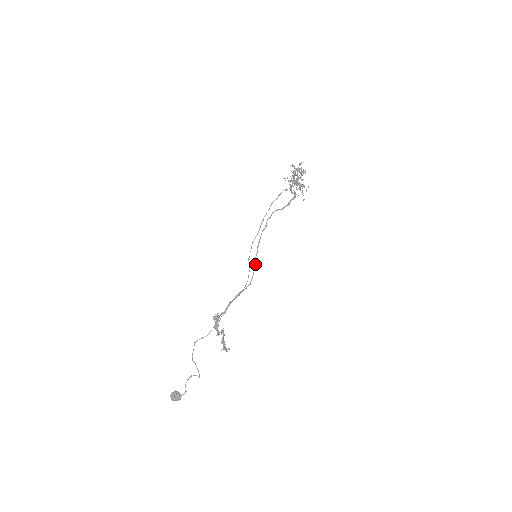
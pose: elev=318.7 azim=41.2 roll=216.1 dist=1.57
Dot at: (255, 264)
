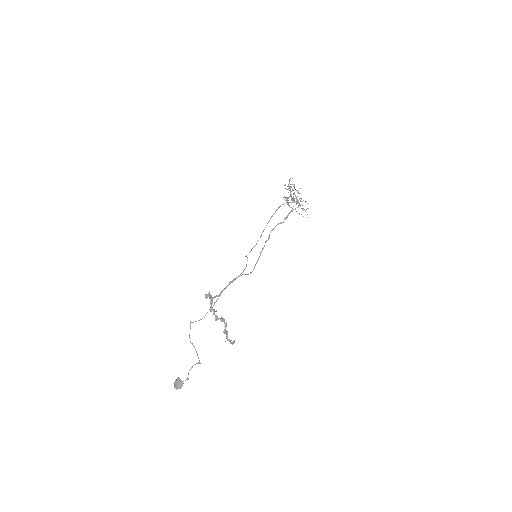
Dot at: (256, 263)
